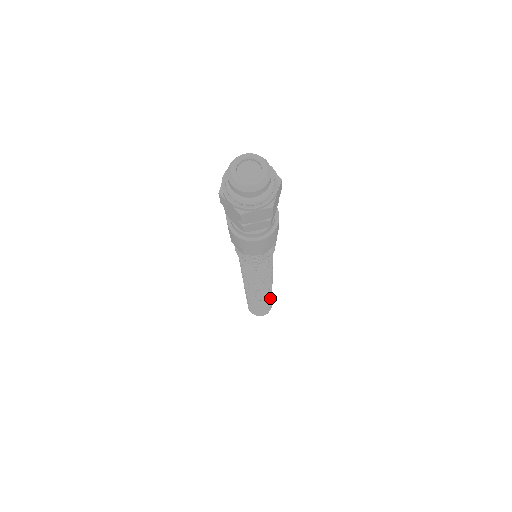
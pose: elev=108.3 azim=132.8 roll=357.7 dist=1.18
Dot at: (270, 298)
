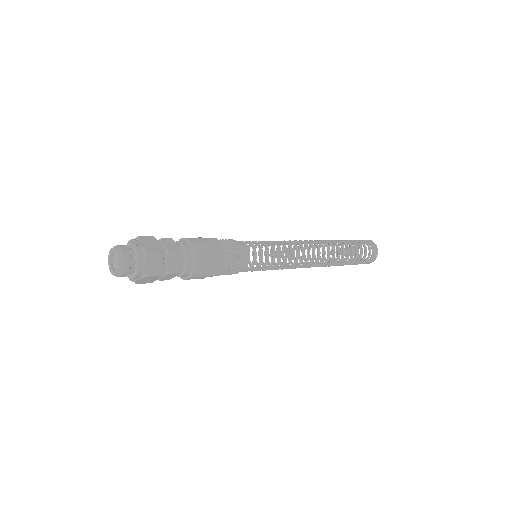
Dot at: (347, 257)
